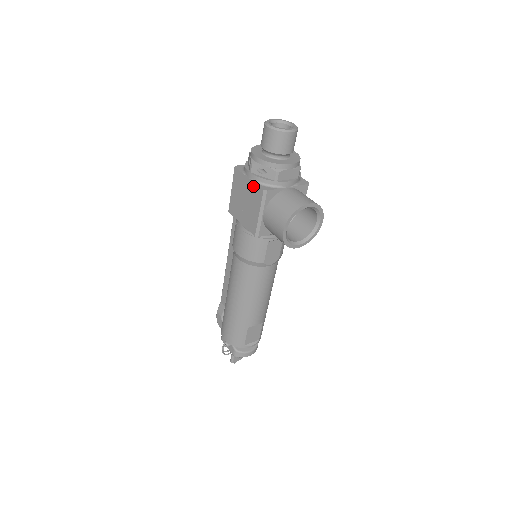
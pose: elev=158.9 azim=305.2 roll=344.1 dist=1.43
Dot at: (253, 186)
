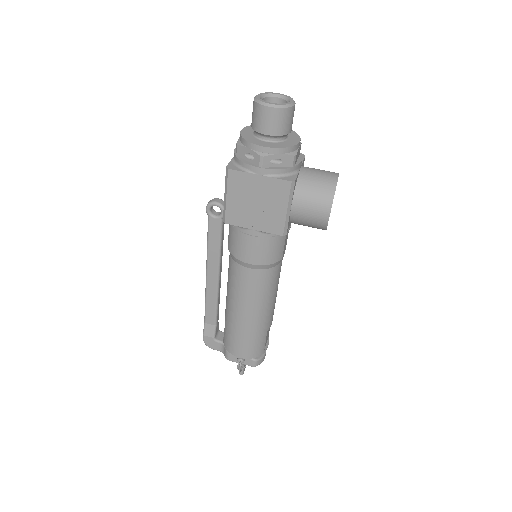
Dot at: (271, 182)
